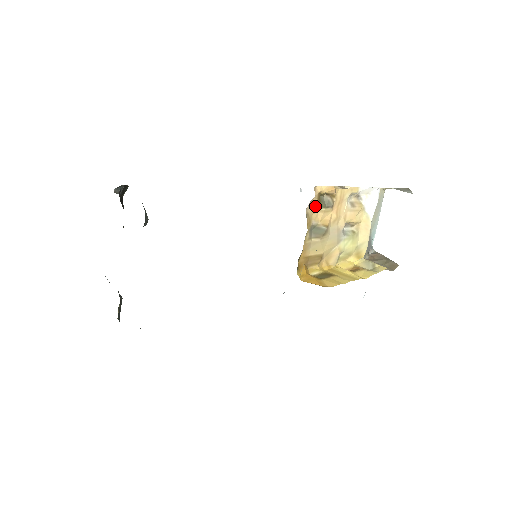
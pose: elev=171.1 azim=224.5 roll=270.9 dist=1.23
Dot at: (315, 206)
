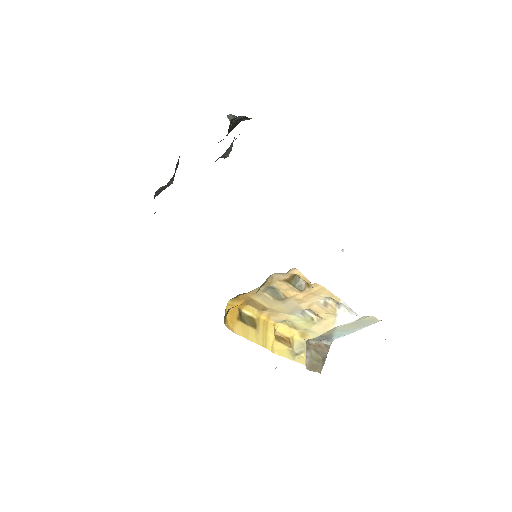
Dot at: (284, 278)
